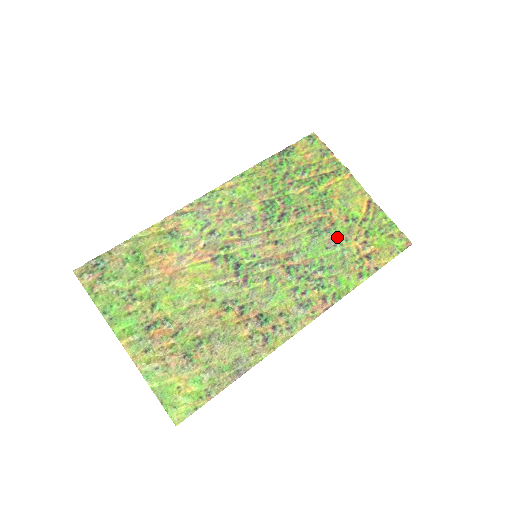
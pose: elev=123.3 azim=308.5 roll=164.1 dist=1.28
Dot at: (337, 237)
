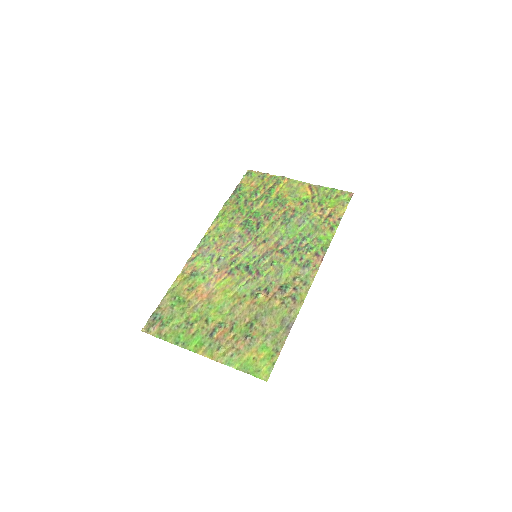
Dot at: (302, 216)
